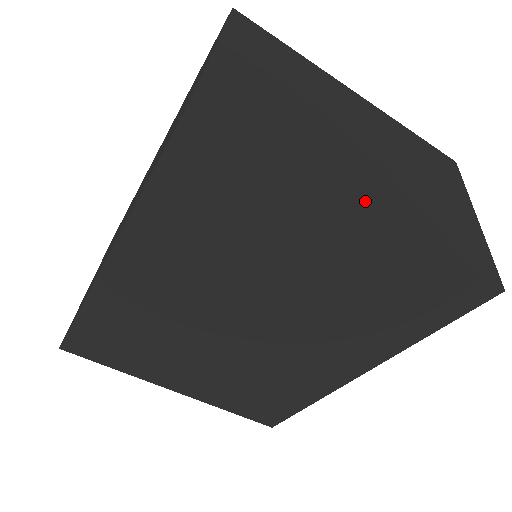
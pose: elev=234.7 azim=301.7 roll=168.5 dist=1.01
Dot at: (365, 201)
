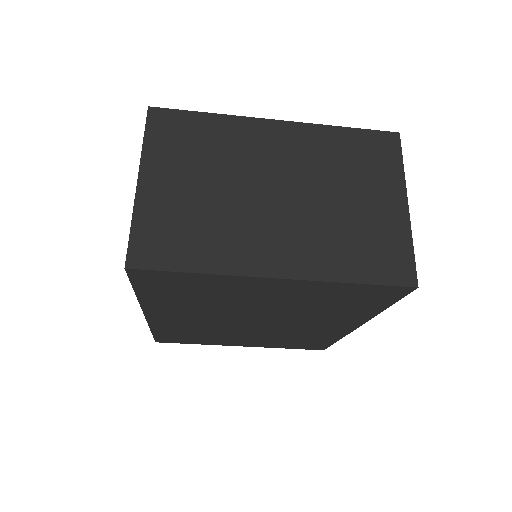
Dot at: (274, 270)
